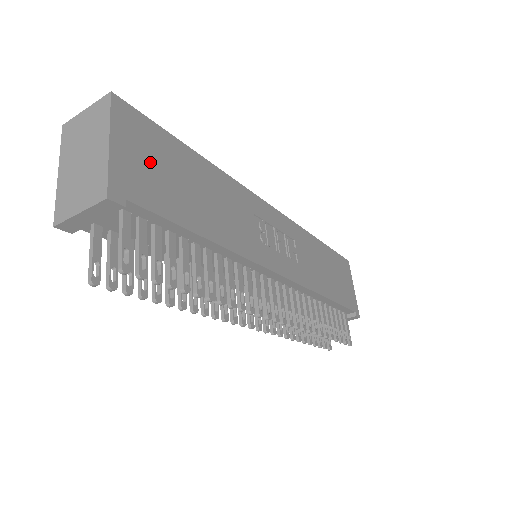
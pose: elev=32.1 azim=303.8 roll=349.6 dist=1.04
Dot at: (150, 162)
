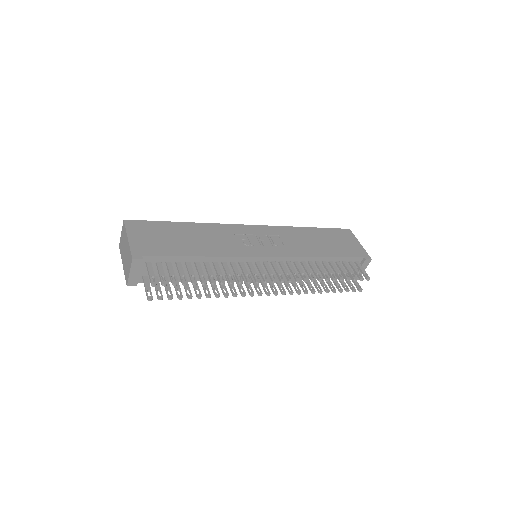
Dot at: (153, 237)
